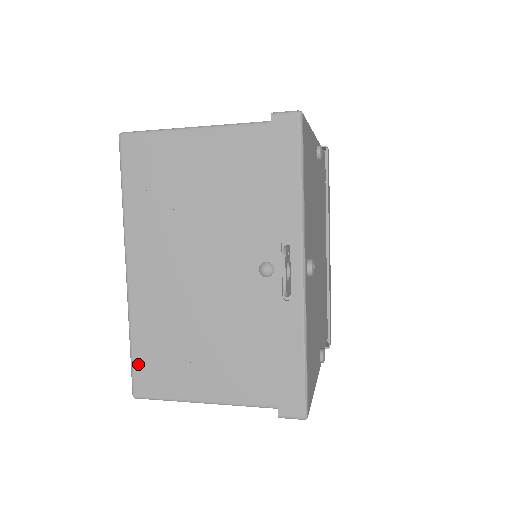
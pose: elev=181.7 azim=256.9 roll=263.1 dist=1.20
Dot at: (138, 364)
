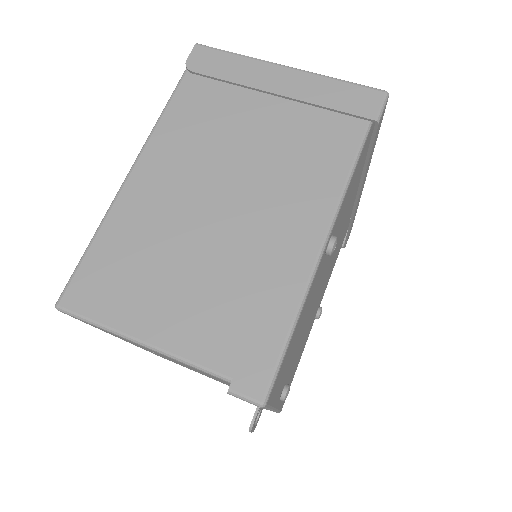
Dot at: occluded
